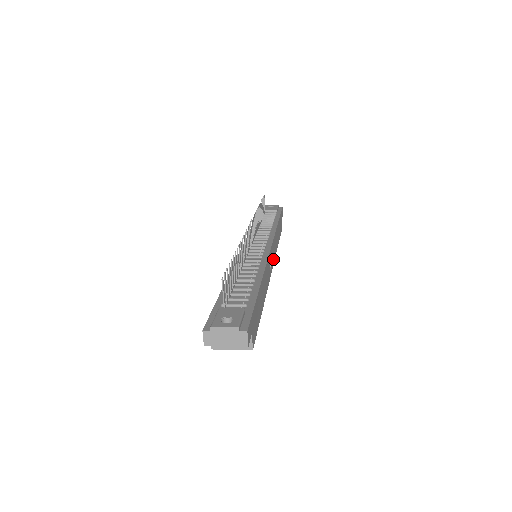
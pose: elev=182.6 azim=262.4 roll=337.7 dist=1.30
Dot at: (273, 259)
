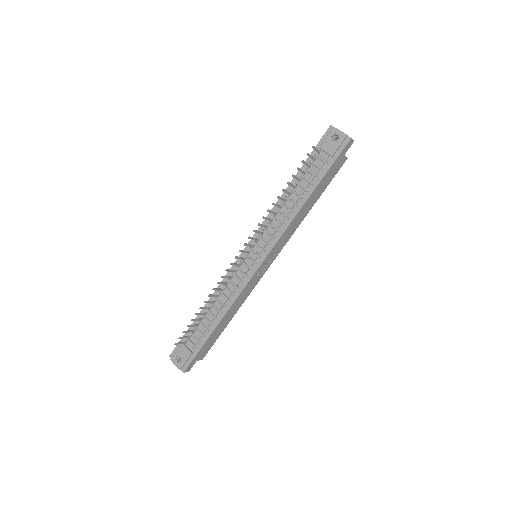
Dot at: (277, 253)
